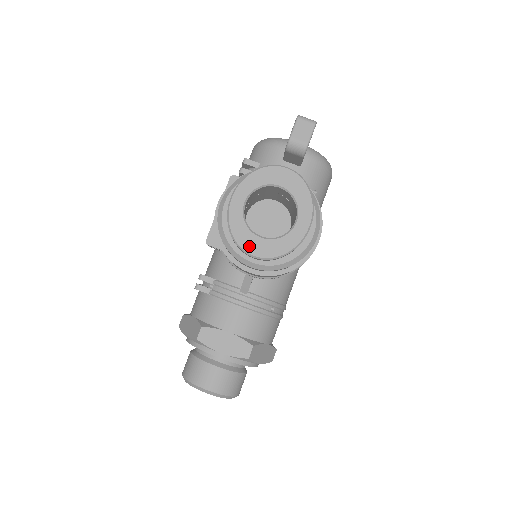
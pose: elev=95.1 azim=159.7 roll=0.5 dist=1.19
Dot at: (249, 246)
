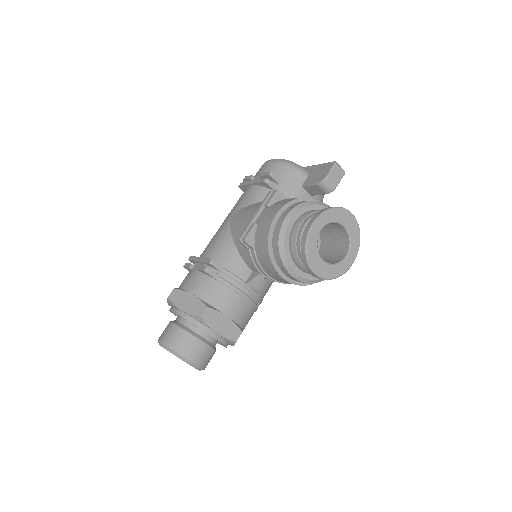
Dot at: (315, 265)
